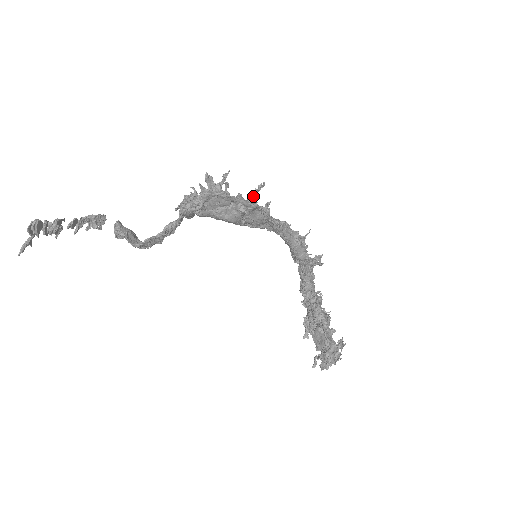
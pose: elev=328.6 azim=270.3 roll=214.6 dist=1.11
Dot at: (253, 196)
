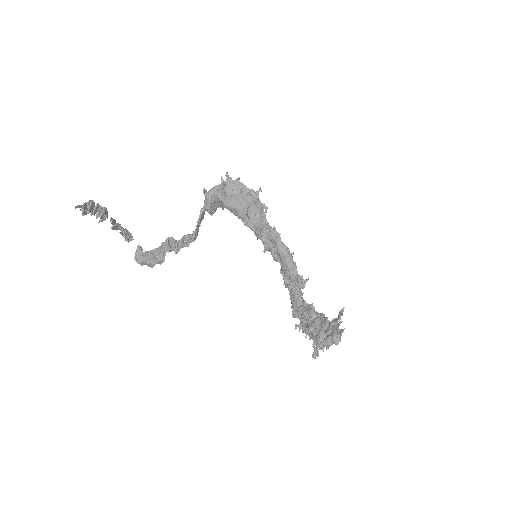
Dot at: occluded
